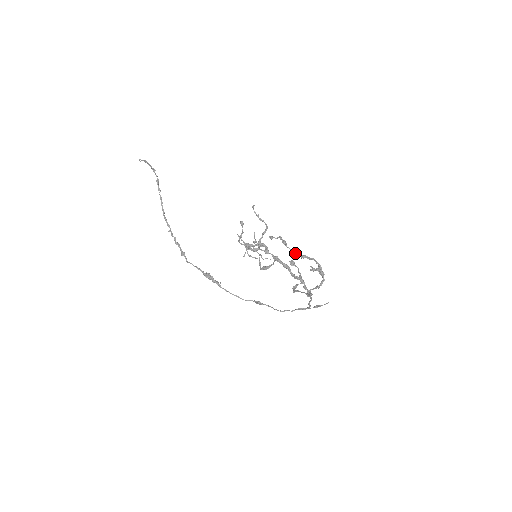
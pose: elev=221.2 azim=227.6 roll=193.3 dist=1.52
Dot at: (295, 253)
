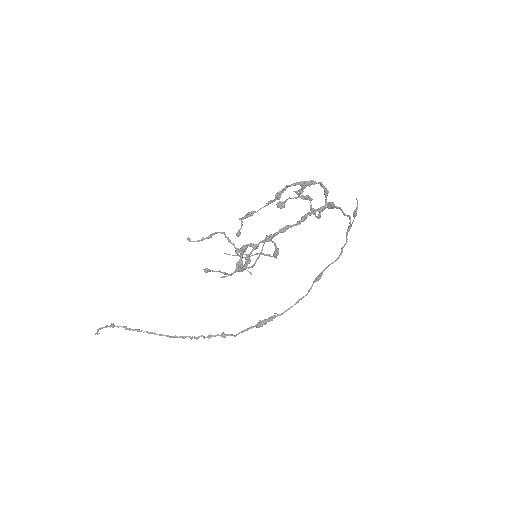
Dot at: occluded
